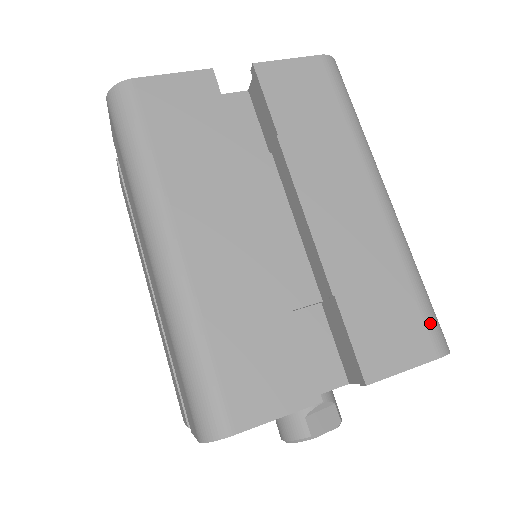
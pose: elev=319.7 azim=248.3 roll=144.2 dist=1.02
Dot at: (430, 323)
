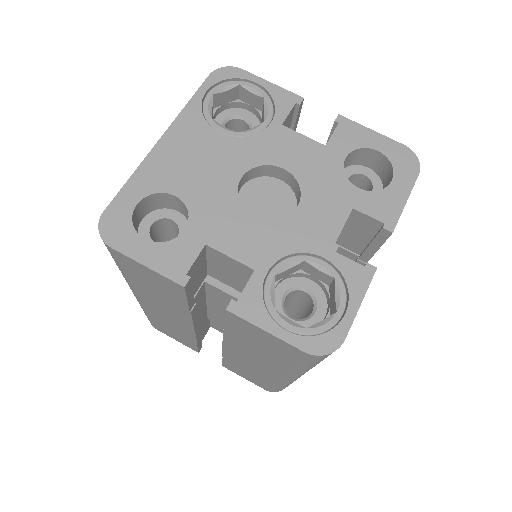
Dot at: occluded
